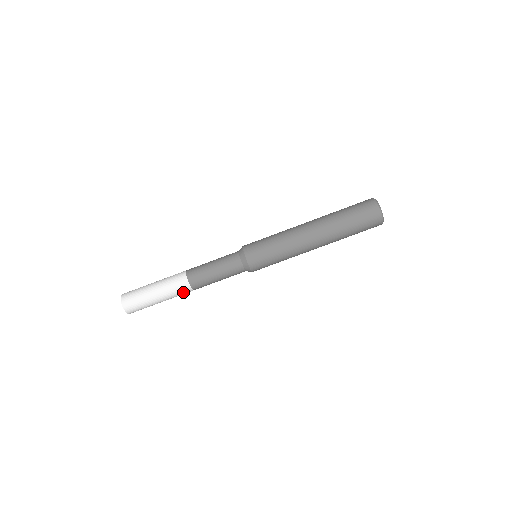
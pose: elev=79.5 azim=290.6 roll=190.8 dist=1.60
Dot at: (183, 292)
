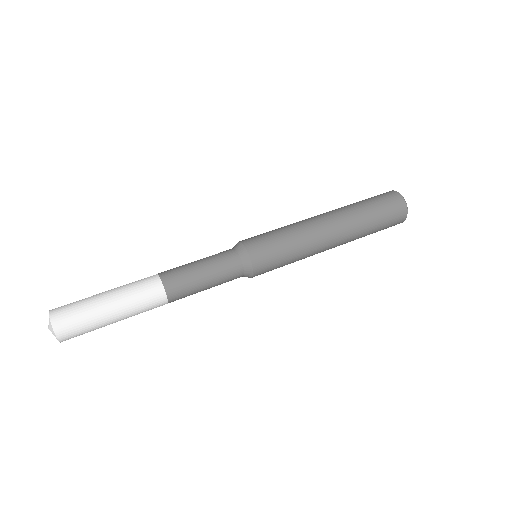
Dot at: (149, 293)
